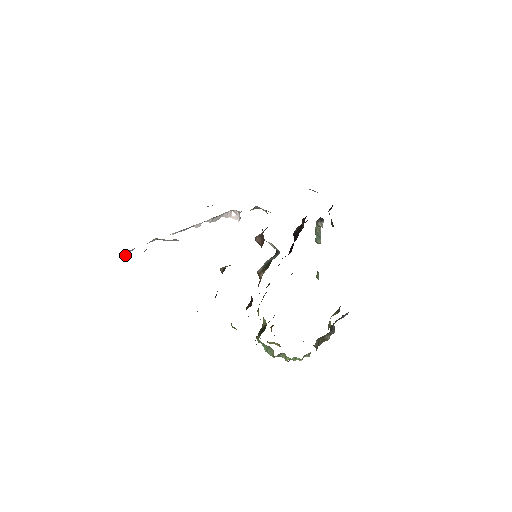
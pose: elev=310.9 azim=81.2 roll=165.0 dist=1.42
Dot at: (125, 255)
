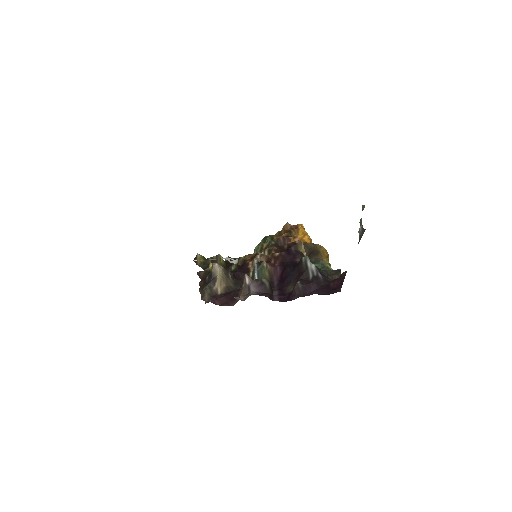
Dot at: occluded
